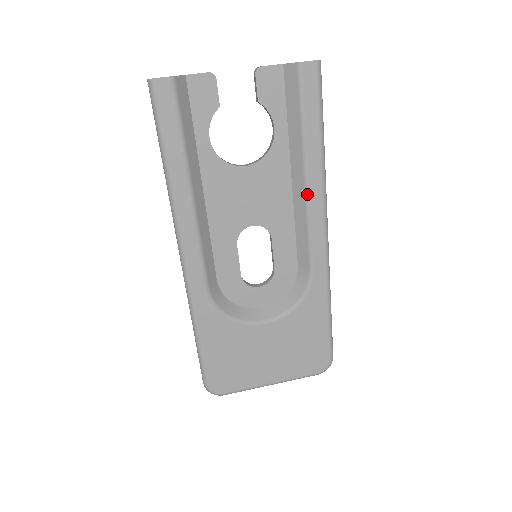
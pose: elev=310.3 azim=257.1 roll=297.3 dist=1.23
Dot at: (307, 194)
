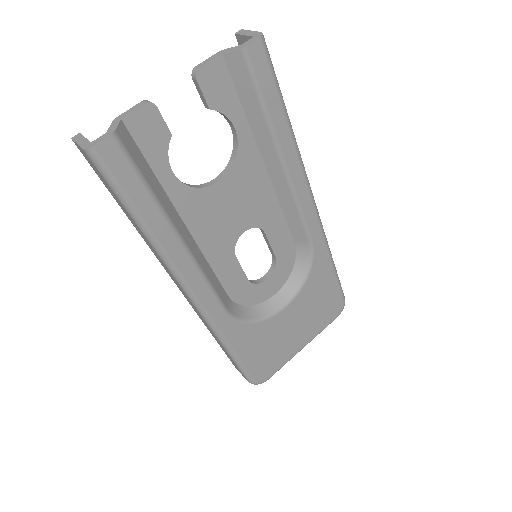
Dot at: (289, 179)
